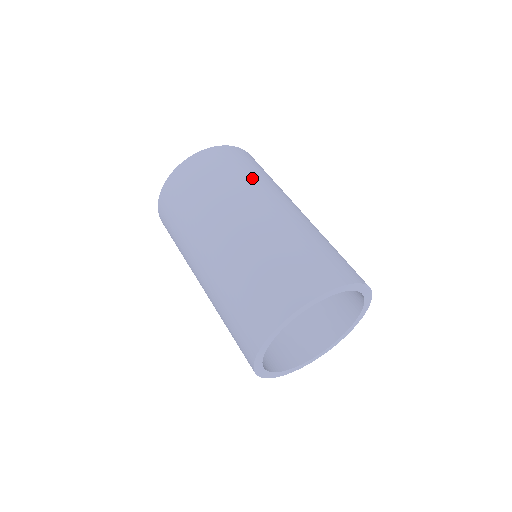
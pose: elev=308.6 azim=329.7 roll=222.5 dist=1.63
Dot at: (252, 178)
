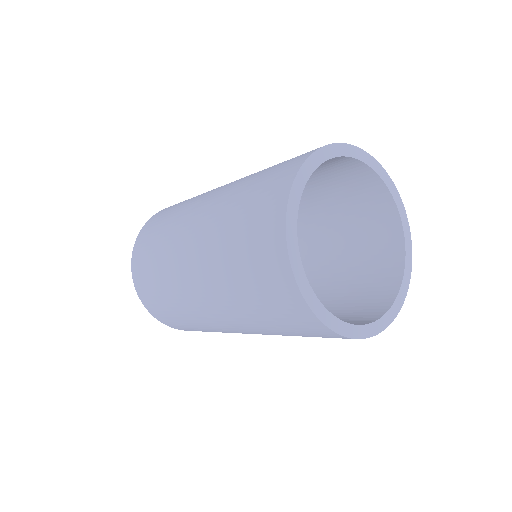
Dot at: occluded
